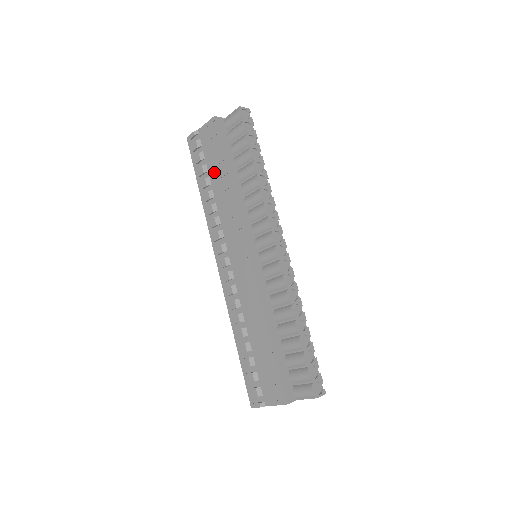
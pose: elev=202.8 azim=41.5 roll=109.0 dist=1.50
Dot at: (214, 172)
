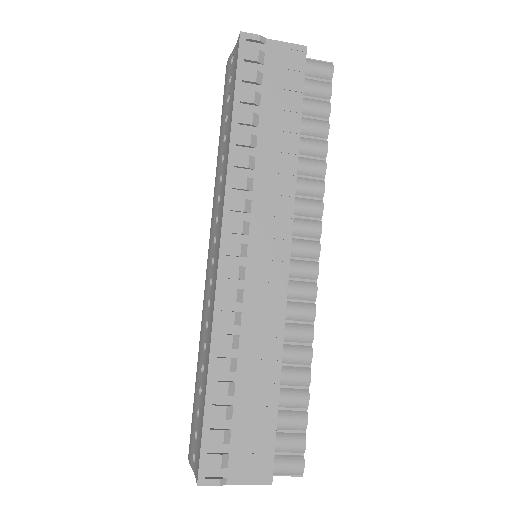
Dot at: (273, 115)
